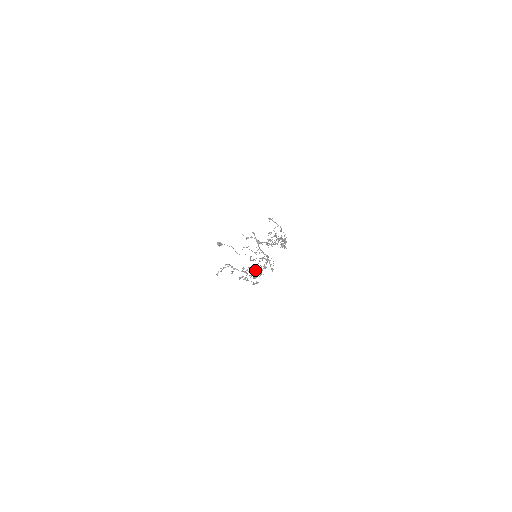
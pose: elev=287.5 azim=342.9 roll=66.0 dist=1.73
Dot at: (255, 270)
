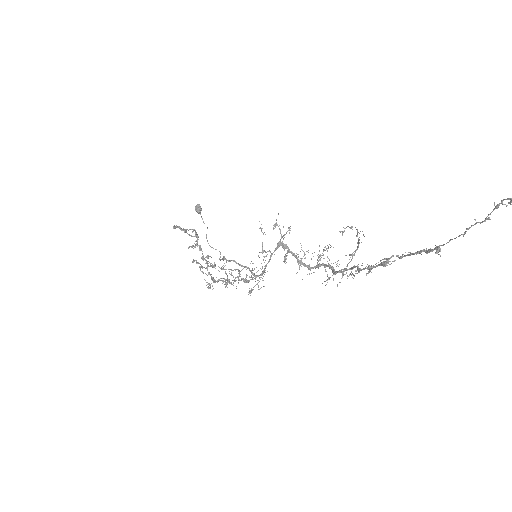
Dot at: occluded
